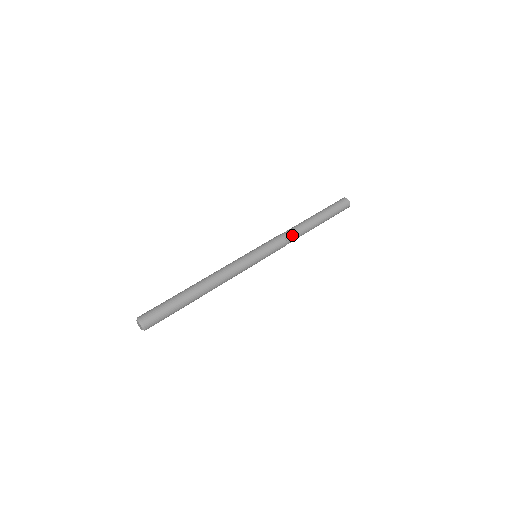
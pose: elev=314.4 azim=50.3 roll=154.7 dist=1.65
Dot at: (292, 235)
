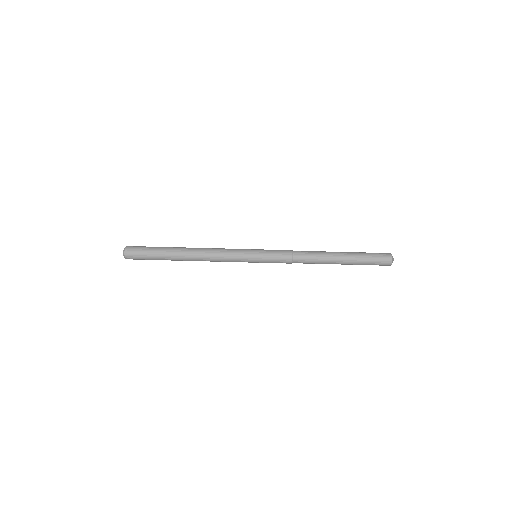
Dot at: (302, 255)
